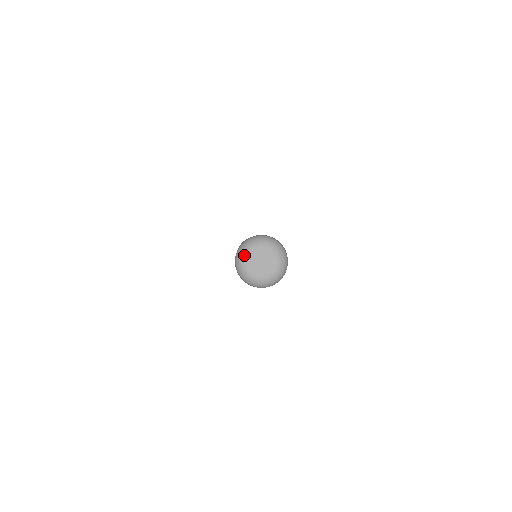
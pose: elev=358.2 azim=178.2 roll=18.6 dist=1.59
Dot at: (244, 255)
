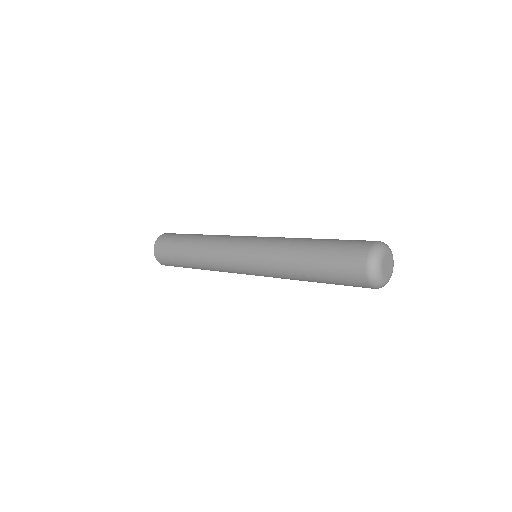
Dot at: (380, 276)
